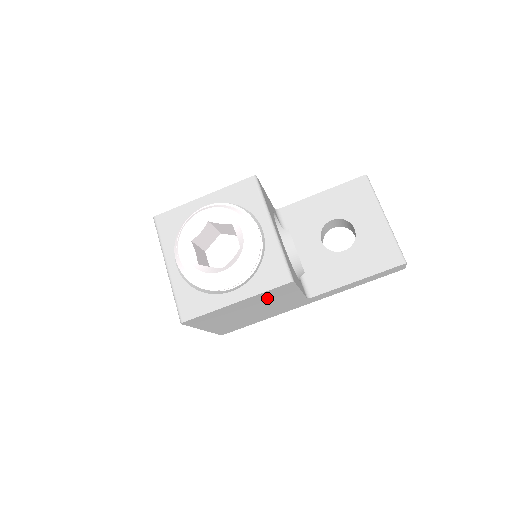
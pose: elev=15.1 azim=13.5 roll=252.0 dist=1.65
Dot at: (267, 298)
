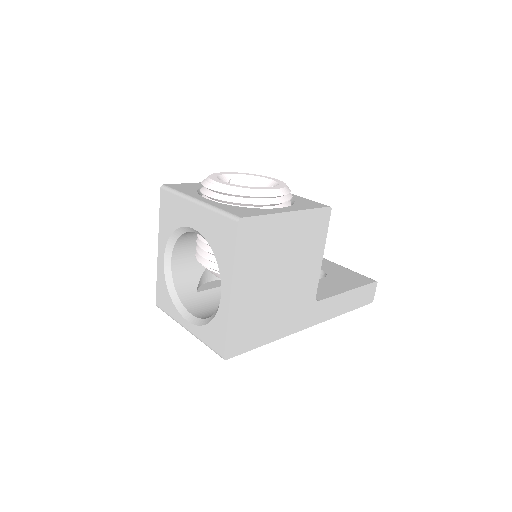
Dot at: (304, 239)
